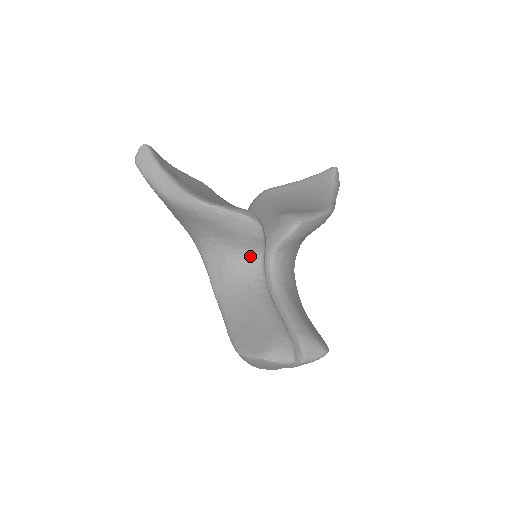
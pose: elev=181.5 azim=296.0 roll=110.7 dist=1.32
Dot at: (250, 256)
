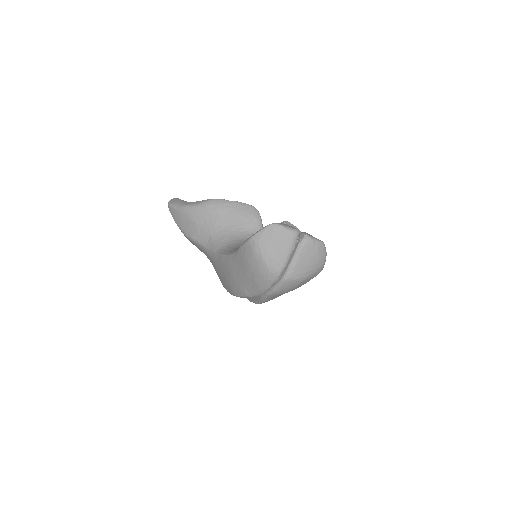
Dot at: occluded
